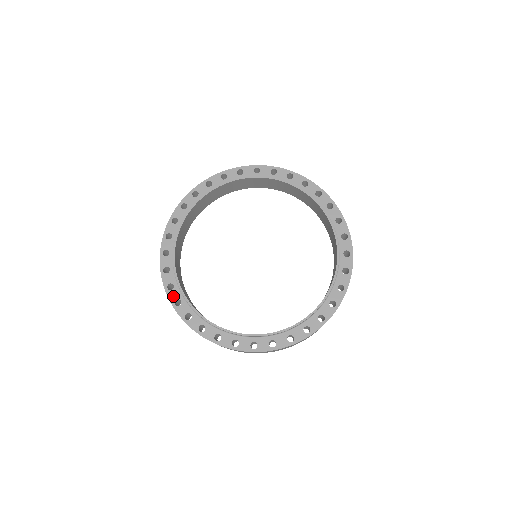
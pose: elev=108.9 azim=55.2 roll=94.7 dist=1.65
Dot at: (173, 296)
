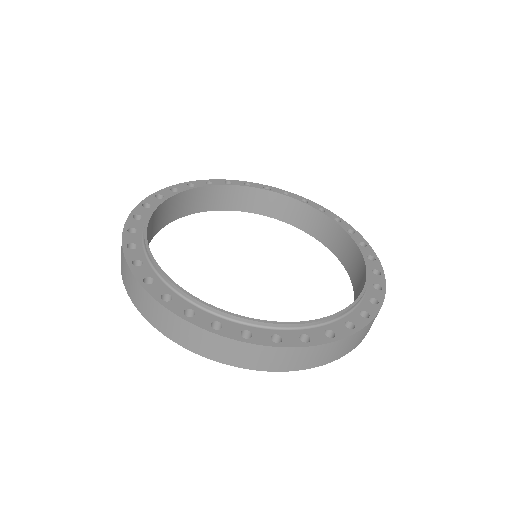
Dot at: (130, 239)
